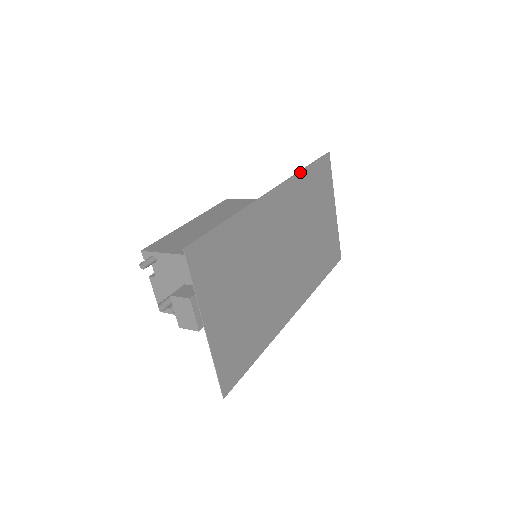
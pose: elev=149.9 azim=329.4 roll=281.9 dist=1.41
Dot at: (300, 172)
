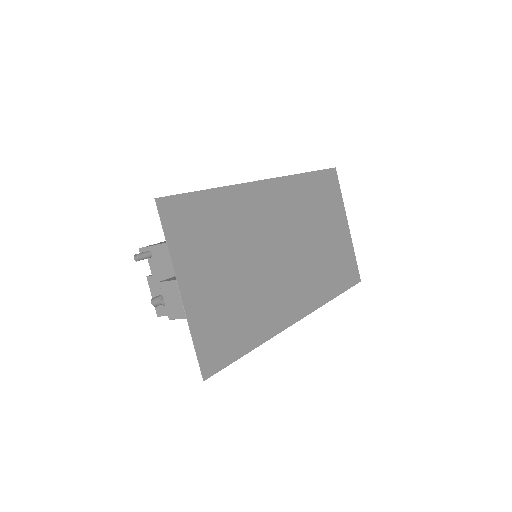
Dot at: (300, 175)
